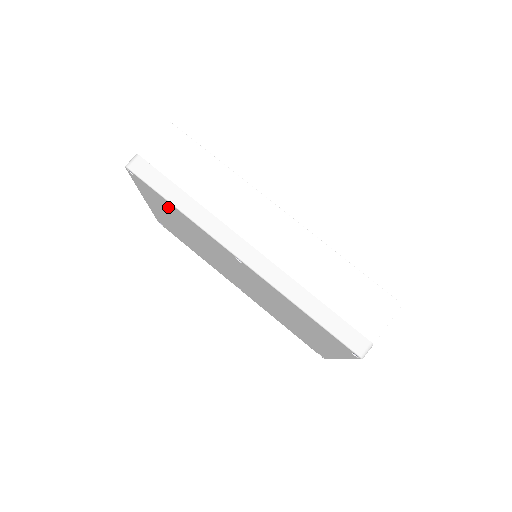
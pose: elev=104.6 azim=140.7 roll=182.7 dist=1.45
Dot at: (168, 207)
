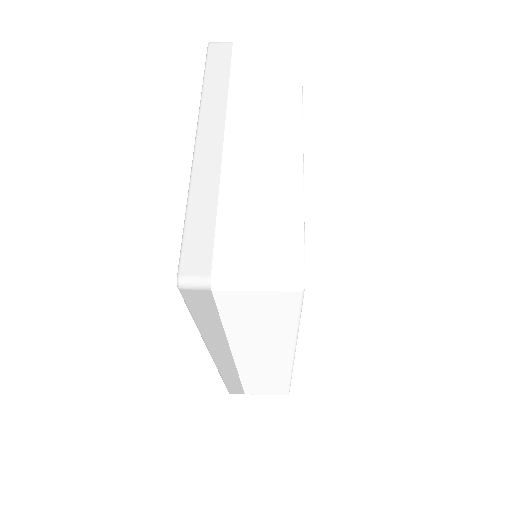
Dot at: occluded
